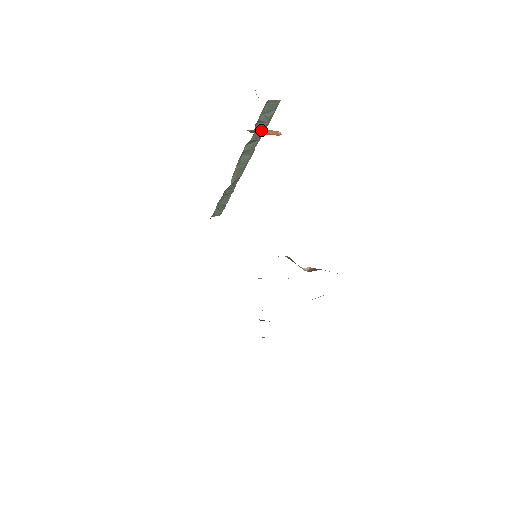
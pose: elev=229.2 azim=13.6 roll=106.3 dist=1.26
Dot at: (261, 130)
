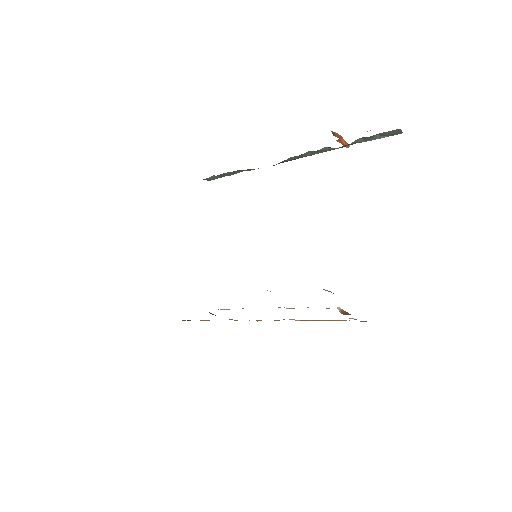
Dot at: (353, 143)
